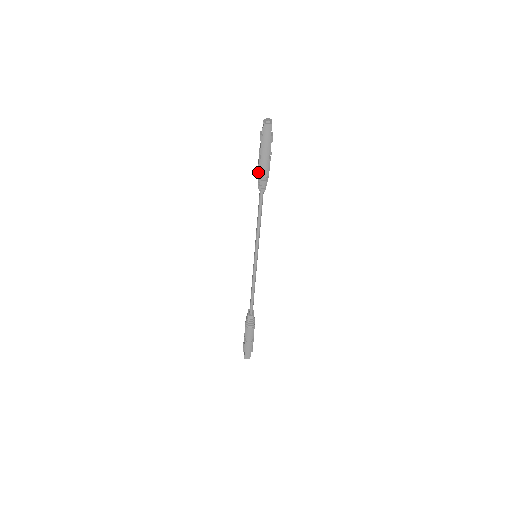
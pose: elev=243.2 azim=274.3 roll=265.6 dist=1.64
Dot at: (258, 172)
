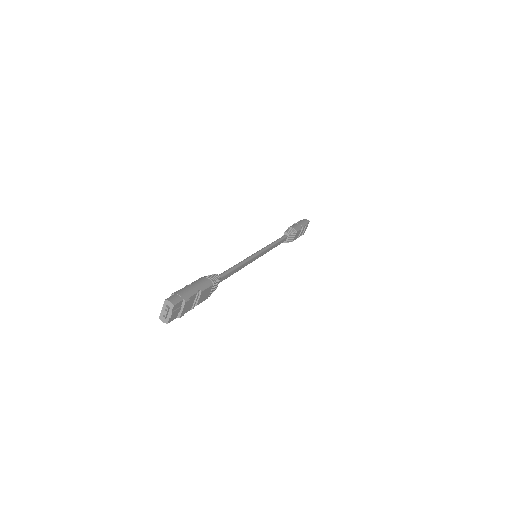
Dot at: (290, 227)
